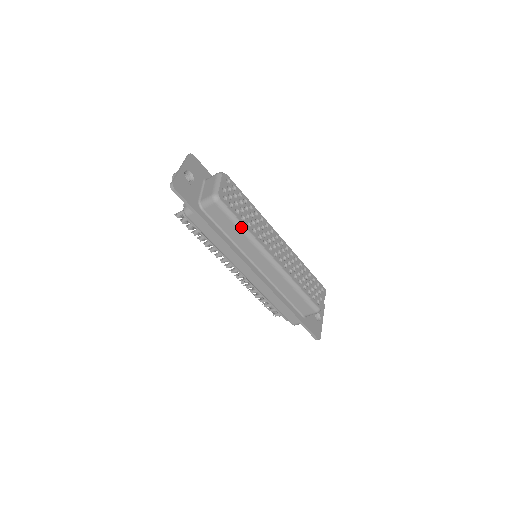
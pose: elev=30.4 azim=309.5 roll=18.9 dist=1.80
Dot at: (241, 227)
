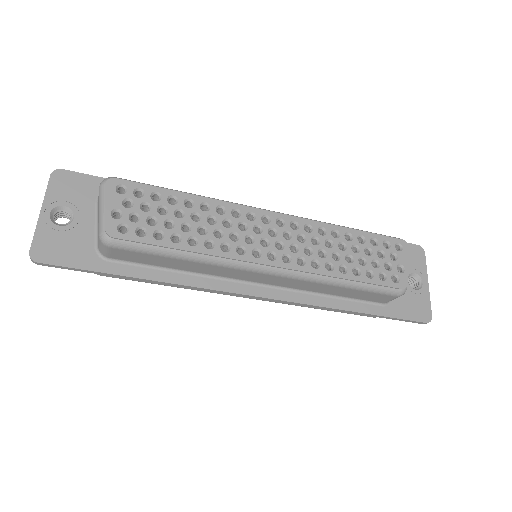
Dot at: (180, 255)
